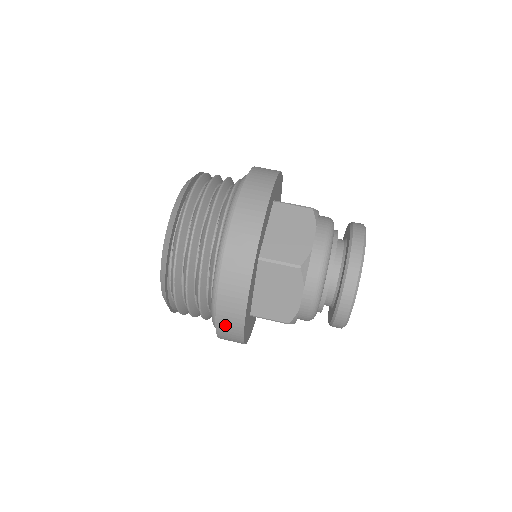
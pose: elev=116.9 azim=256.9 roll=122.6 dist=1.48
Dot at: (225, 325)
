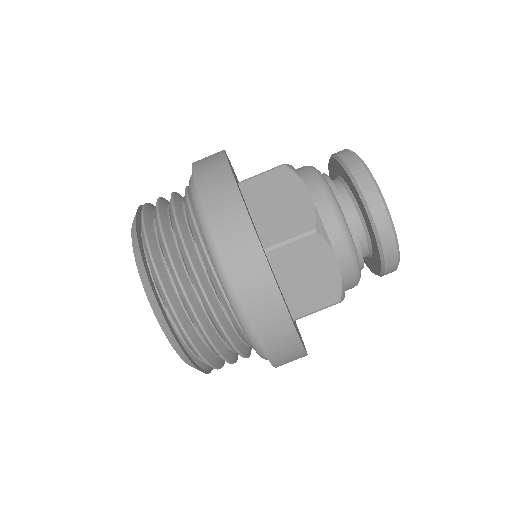
Dot at: (276, 348)
